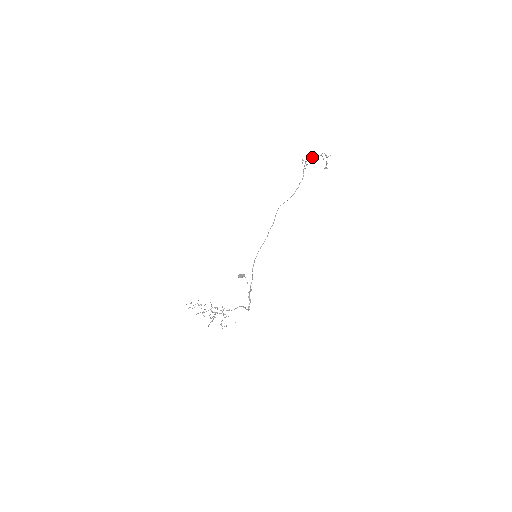
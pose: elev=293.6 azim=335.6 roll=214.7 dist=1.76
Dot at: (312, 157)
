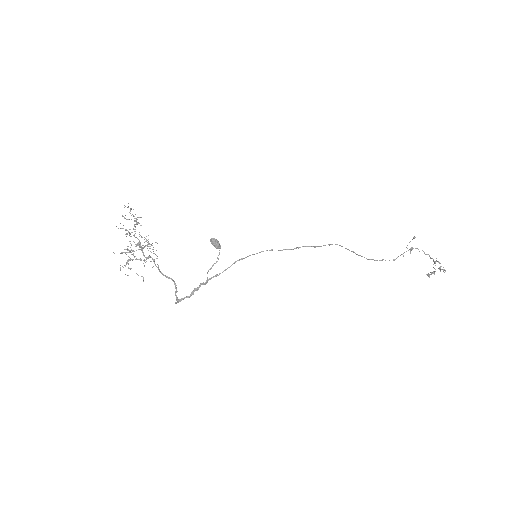
Dot at: (424, 252)
